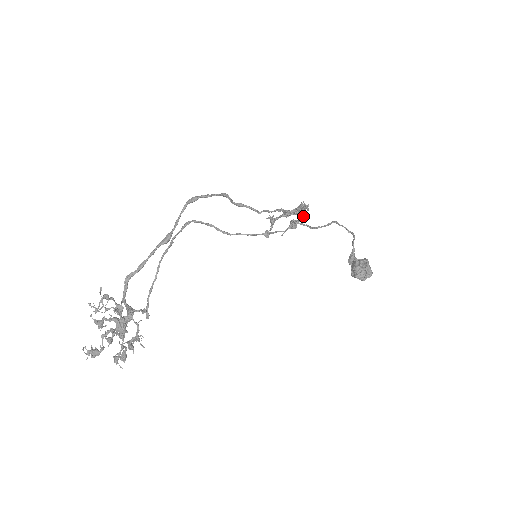
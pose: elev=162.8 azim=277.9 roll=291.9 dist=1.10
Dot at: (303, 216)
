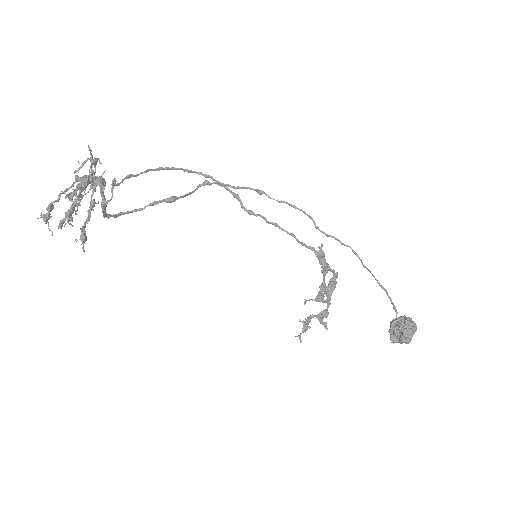
Dot at: (325, 267)
